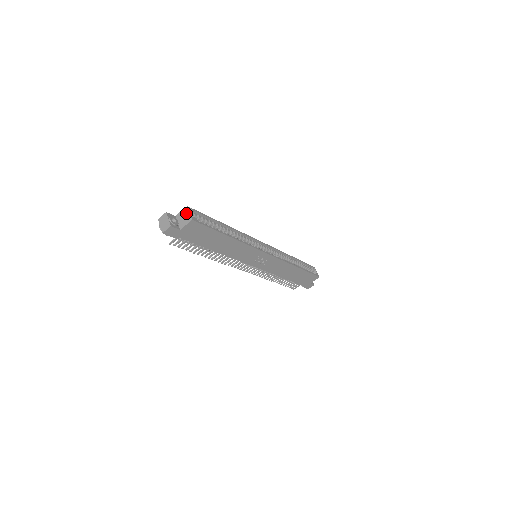
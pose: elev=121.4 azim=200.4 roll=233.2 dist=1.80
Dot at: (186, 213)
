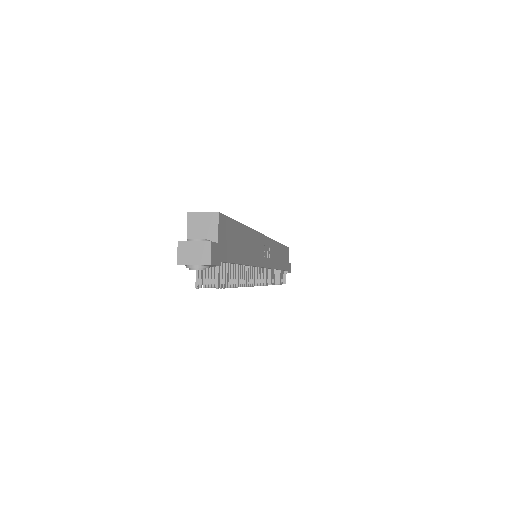
Dot at: (198, 219)
